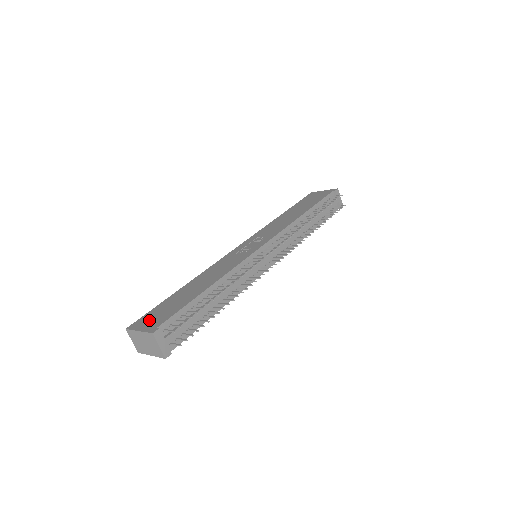
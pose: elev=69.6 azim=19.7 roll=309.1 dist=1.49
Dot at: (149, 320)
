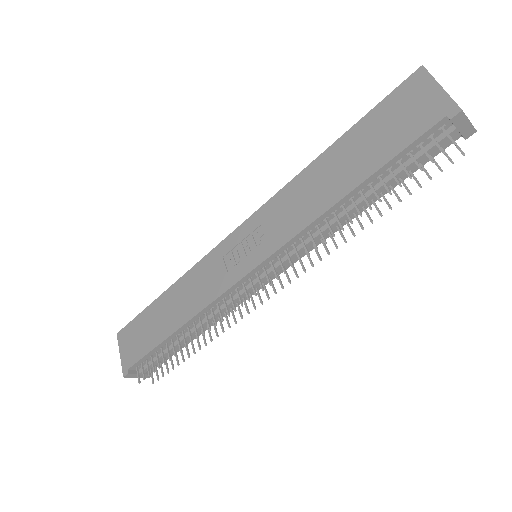
Dot at: (128, 342)
